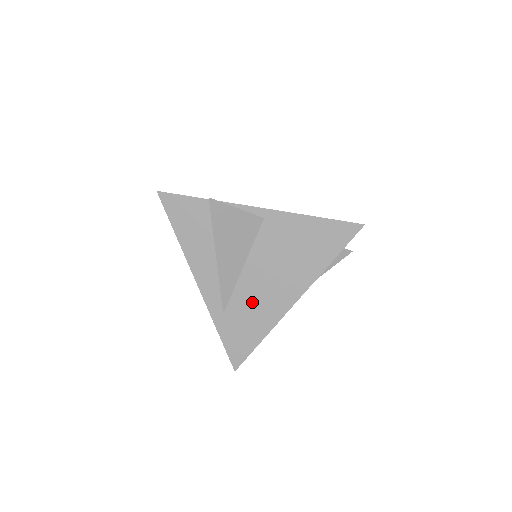
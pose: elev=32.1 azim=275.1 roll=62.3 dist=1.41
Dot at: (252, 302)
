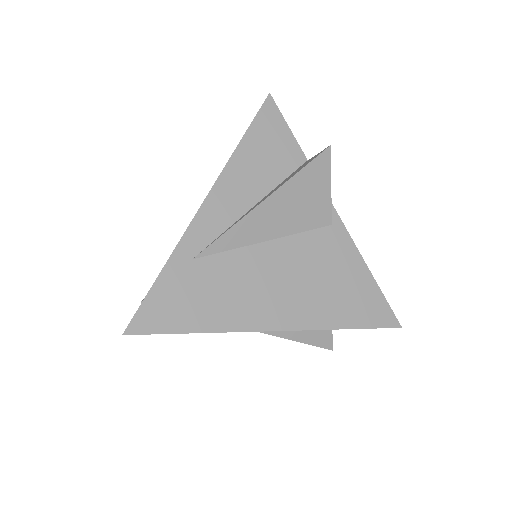
Dot at: (236, 282)
